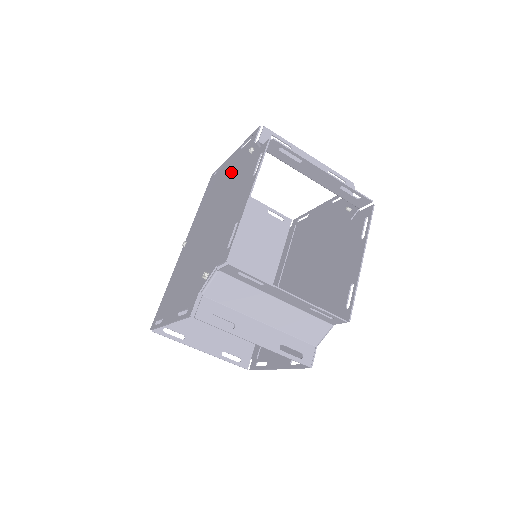
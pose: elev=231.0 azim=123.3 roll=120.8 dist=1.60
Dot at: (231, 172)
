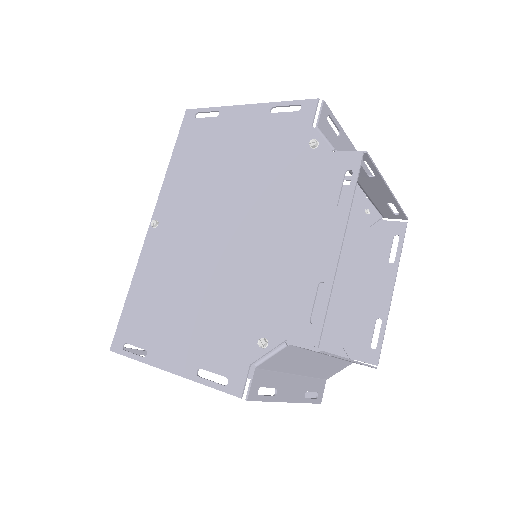
Dot at: (257, 150)
